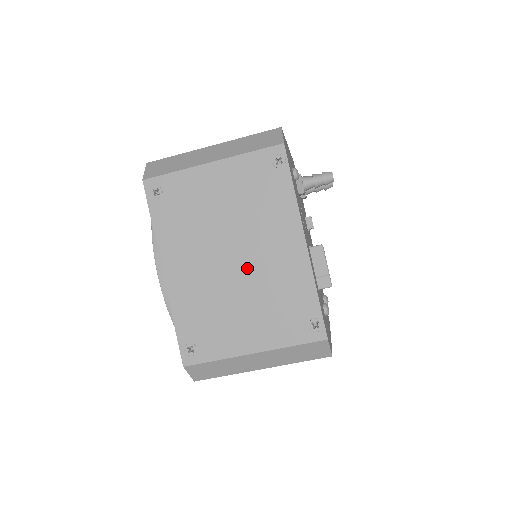
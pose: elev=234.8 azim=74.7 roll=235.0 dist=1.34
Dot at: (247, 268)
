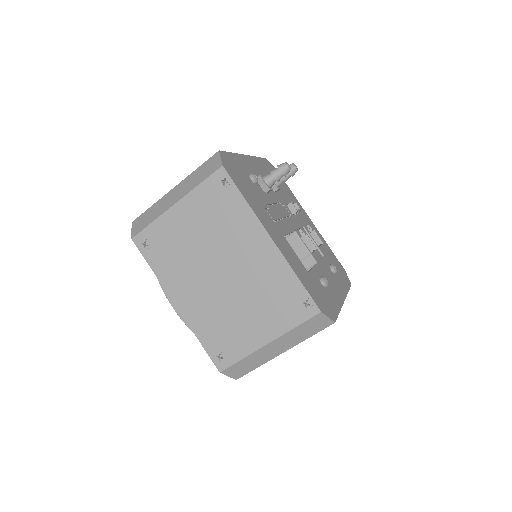
Dot at: (235, 278)
